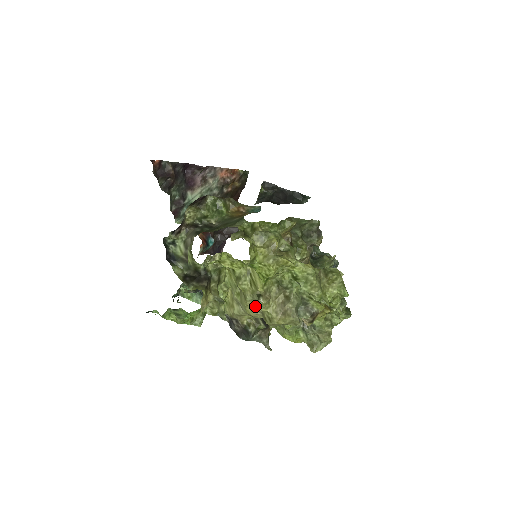
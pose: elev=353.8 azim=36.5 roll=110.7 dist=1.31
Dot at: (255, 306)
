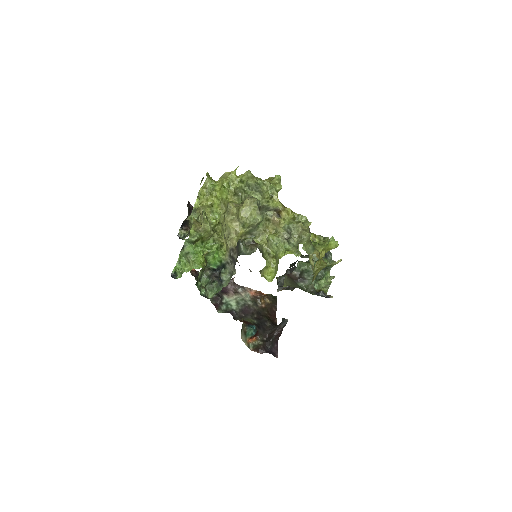
Dot at: (233, 220)
